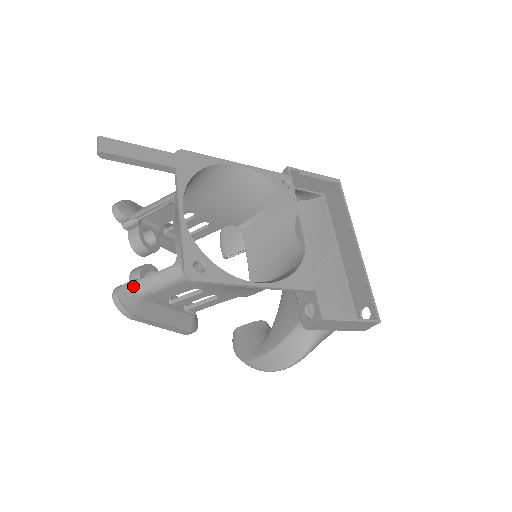
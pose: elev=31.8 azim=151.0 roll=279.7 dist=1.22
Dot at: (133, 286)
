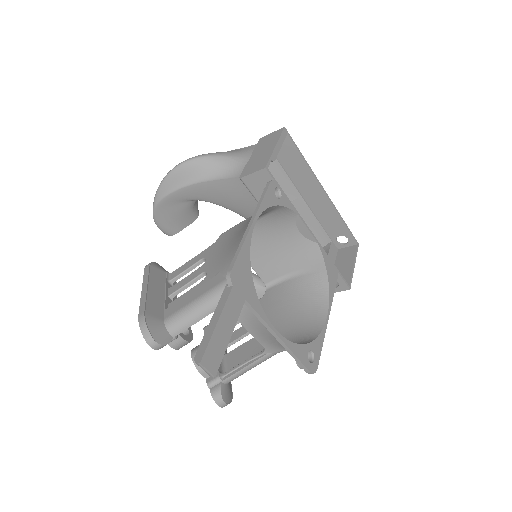
Dot at: (223, 384)
